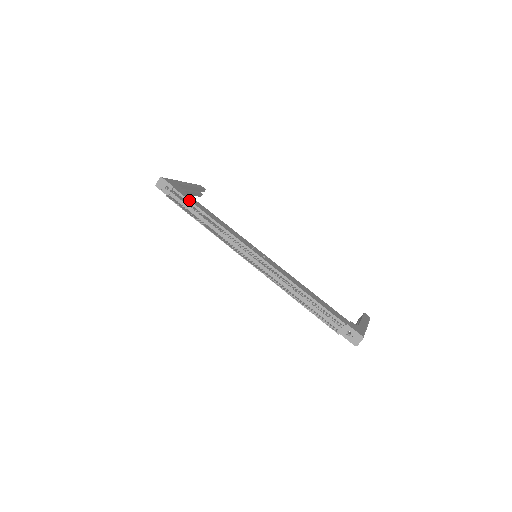
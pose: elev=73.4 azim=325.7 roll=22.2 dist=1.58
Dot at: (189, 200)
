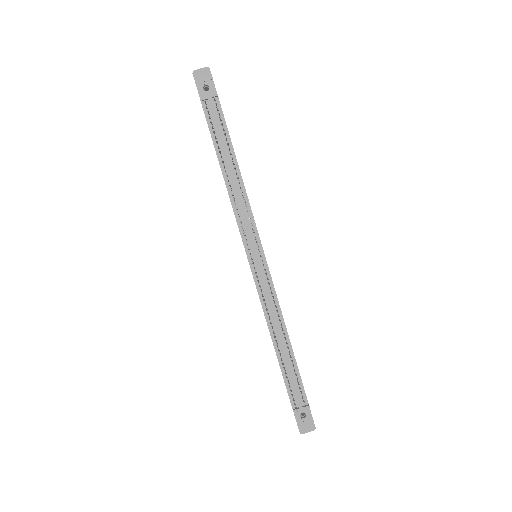
Dot at: occluded
